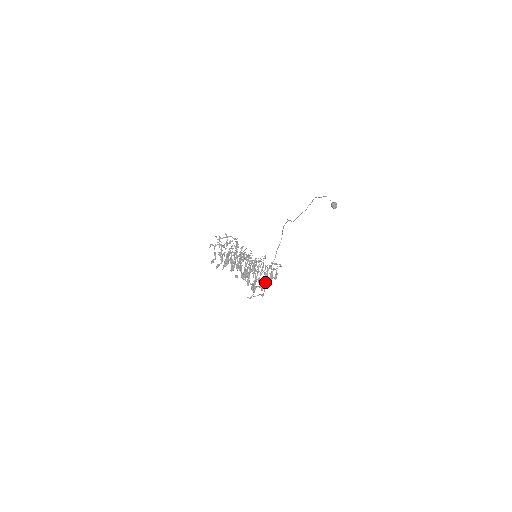
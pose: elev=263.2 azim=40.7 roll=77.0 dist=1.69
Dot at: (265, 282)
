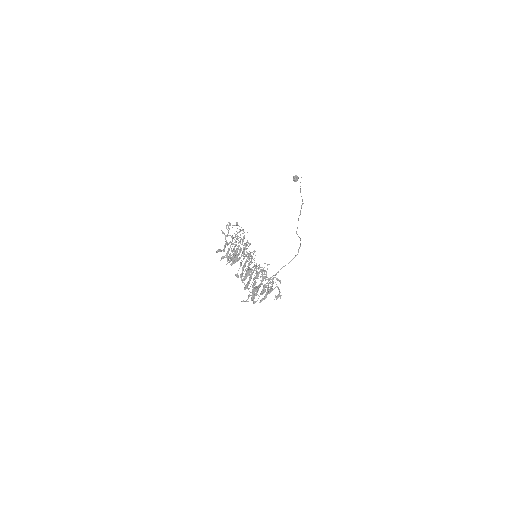
Dot at: (266, 297)
